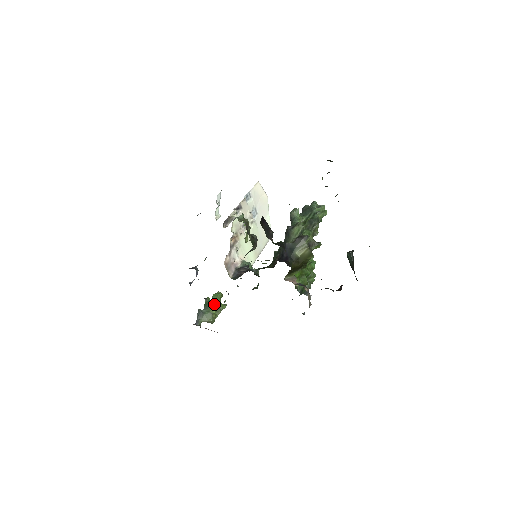
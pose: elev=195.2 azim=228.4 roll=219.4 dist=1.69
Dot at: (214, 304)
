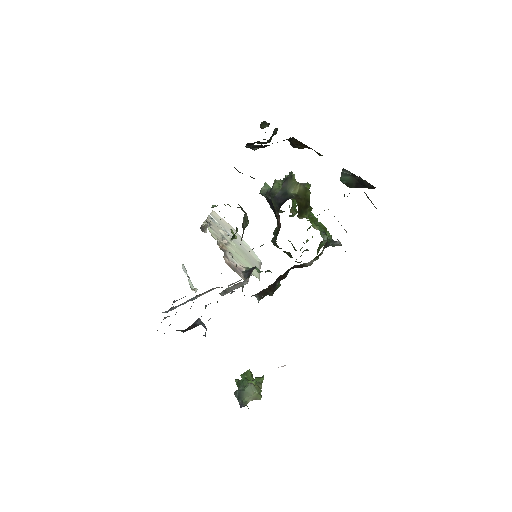
Dot at: occluded
